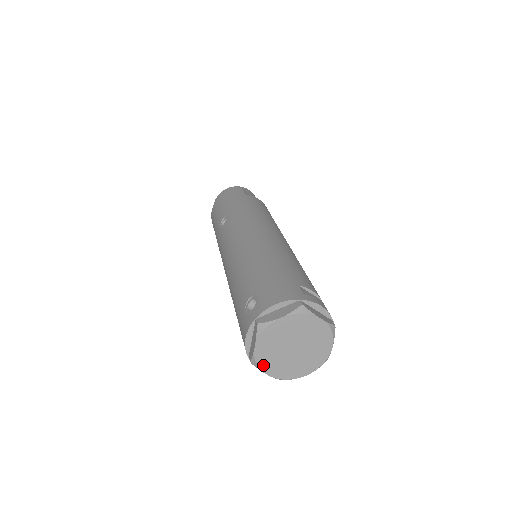
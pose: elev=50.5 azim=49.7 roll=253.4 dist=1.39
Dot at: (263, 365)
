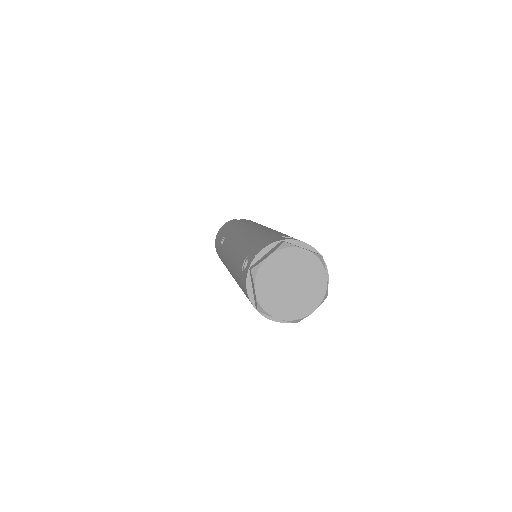
Dot at: (269, 309)
